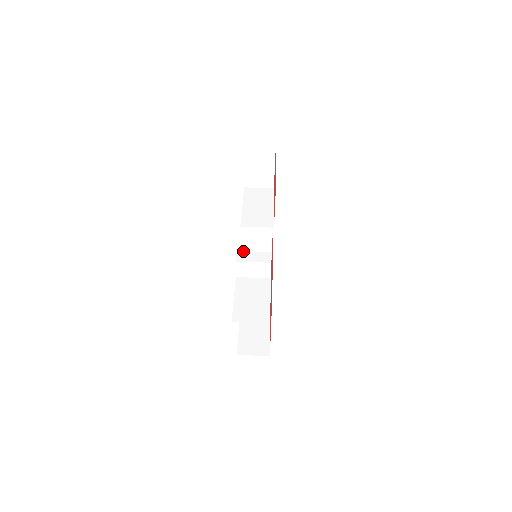
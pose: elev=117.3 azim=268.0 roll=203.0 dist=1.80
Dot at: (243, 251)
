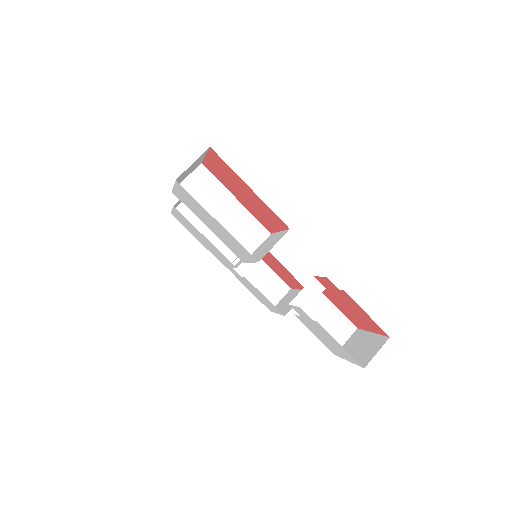
Dot at: (294, 299)
